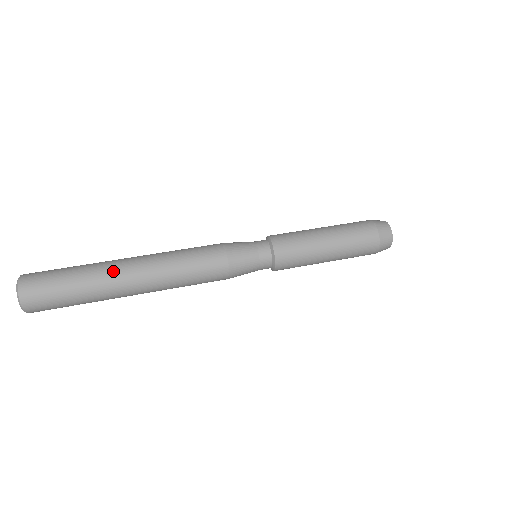
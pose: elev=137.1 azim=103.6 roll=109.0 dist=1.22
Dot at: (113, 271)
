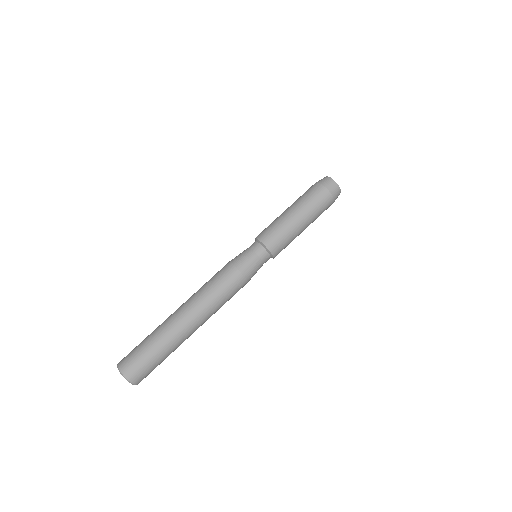
Dot at: (171, 324)
